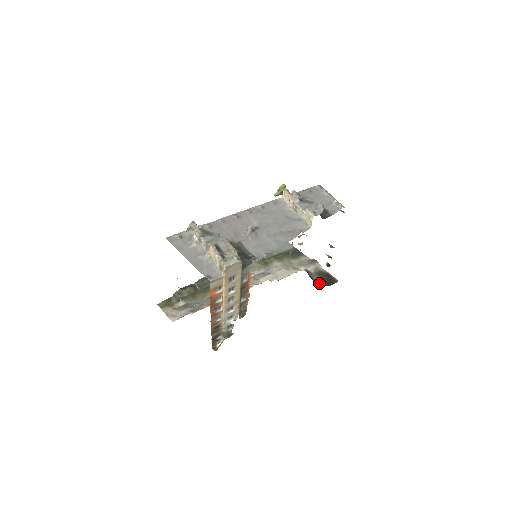
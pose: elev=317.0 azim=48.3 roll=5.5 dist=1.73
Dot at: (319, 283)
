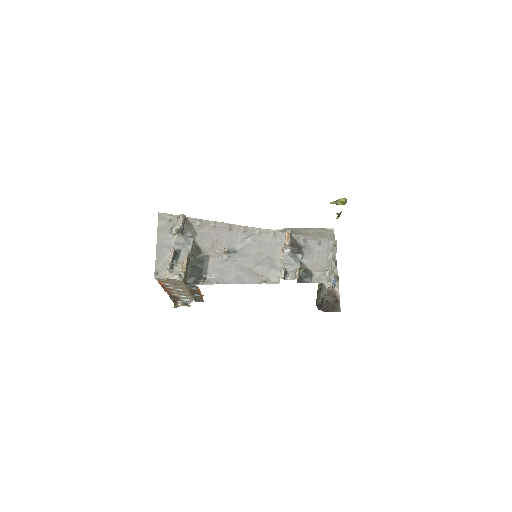
Dot at: occluded
